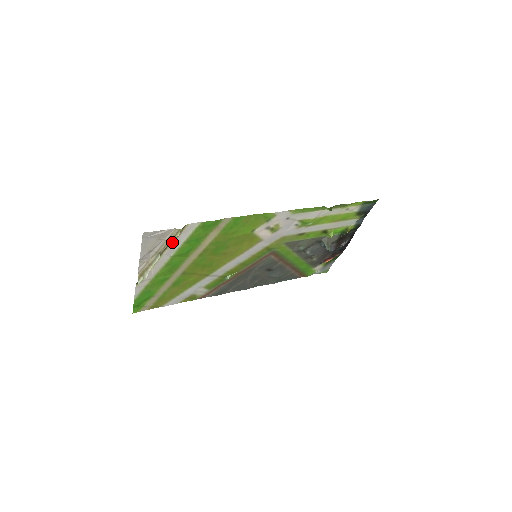
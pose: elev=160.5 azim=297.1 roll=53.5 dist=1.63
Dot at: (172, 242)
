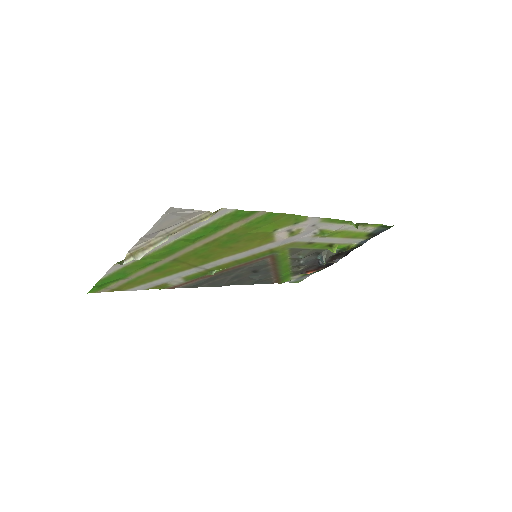
Dot at: occluded
